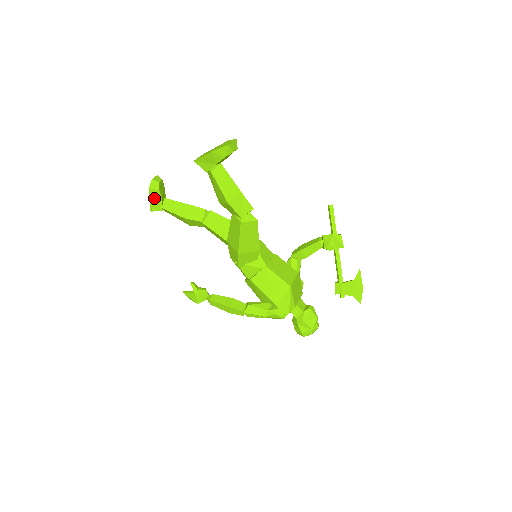
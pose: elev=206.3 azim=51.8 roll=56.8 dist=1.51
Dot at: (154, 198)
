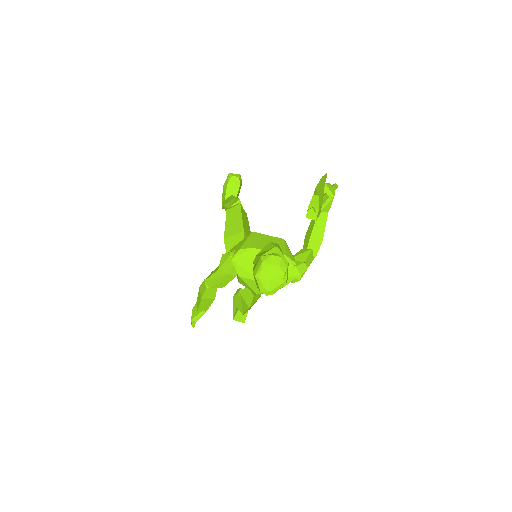
Dot at: (236, 303)
